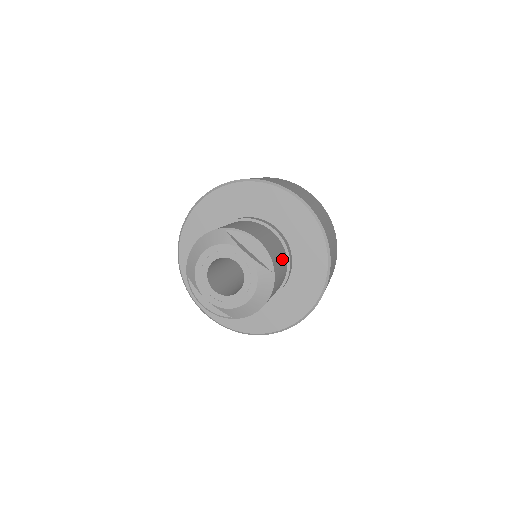
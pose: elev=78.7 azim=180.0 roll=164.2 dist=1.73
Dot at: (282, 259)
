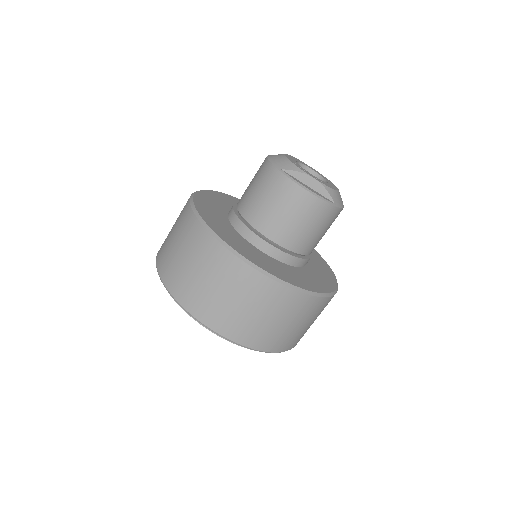
Dot at: occluded
